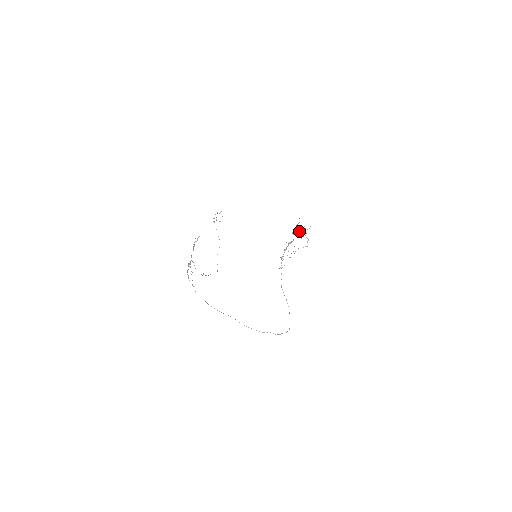
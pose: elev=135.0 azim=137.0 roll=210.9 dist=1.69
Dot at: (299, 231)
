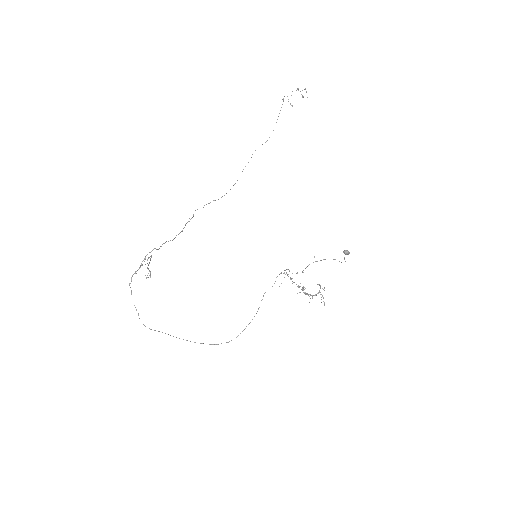
Dot at: occluded
